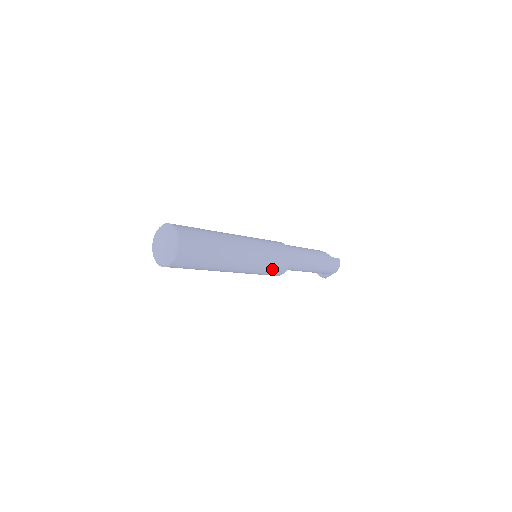
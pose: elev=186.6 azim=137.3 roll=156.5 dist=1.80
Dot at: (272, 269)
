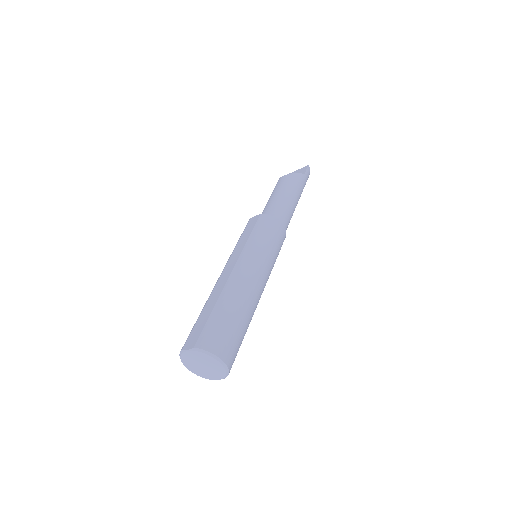
Dot at: occluded
